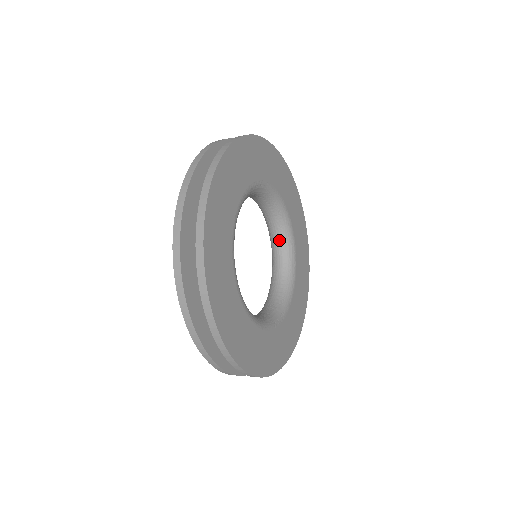
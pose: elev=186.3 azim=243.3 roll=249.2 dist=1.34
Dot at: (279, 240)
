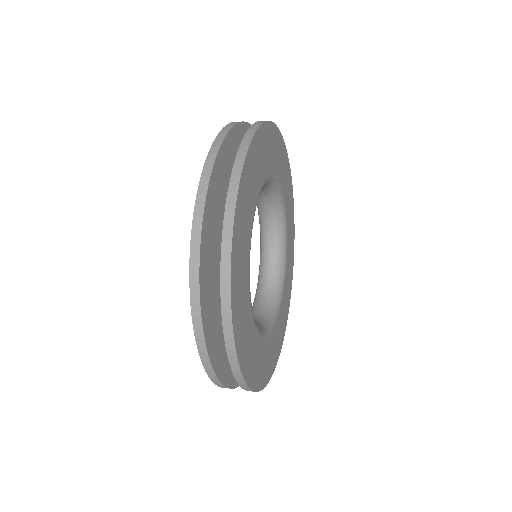
Dot at: (272, 255)
